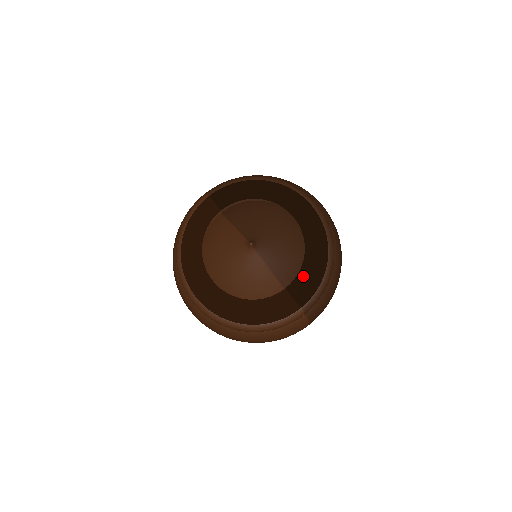
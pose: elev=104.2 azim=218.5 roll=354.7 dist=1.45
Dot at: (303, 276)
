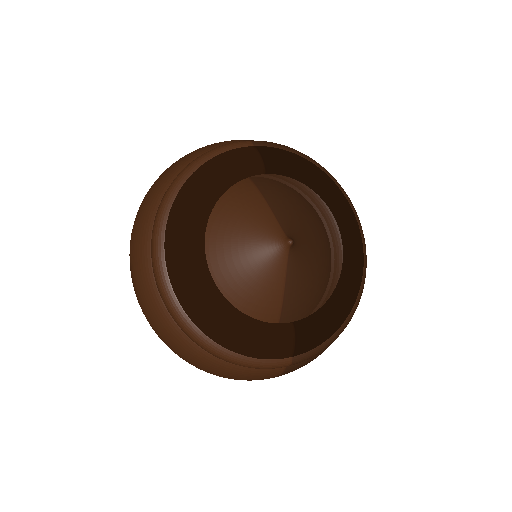
Dot at: (320, 319)
